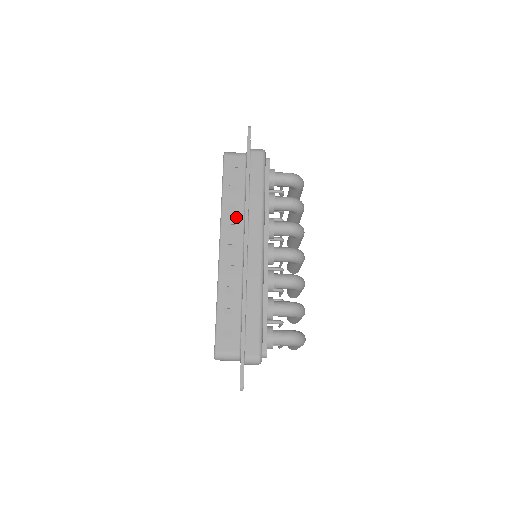
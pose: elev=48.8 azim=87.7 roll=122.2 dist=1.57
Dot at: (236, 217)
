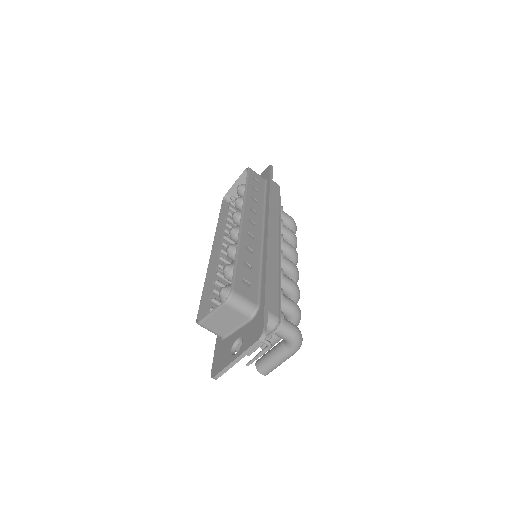
Dot at: (257, 207)
